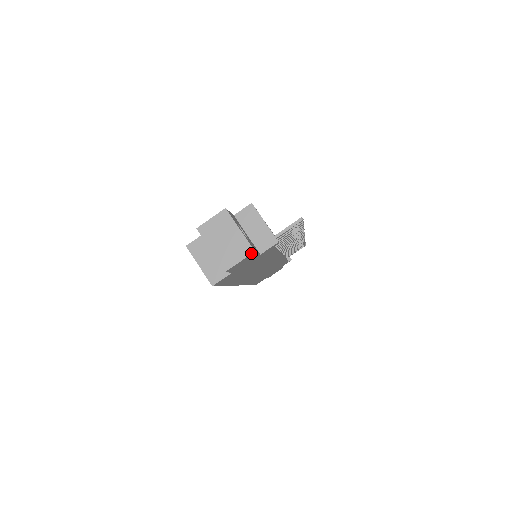
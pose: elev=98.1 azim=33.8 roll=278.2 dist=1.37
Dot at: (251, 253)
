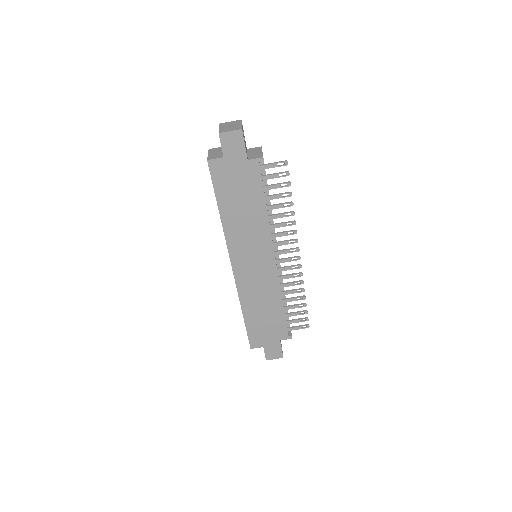
Dot at: (239, 129)
